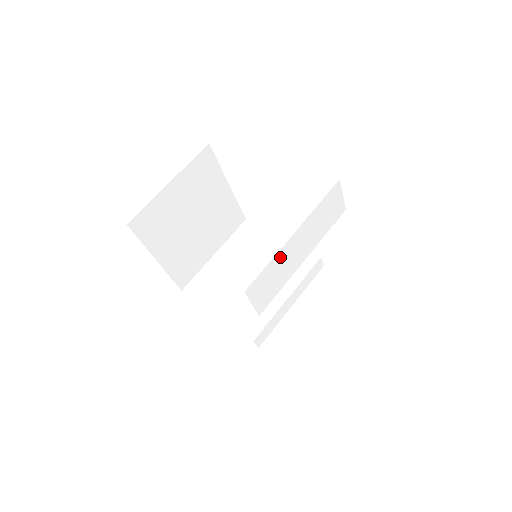
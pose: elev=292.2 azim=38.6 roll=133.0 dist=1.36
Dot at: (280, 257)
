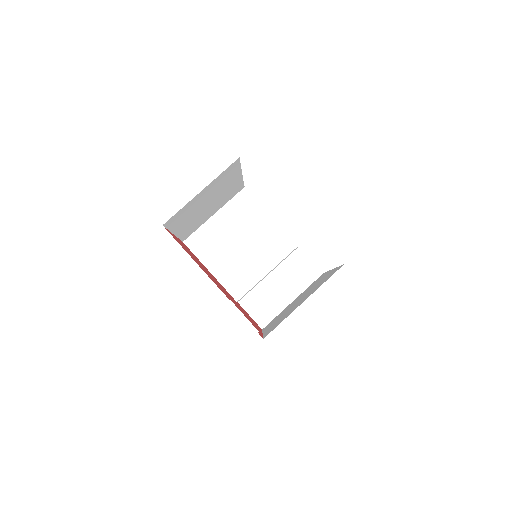
Dot at: occluded
